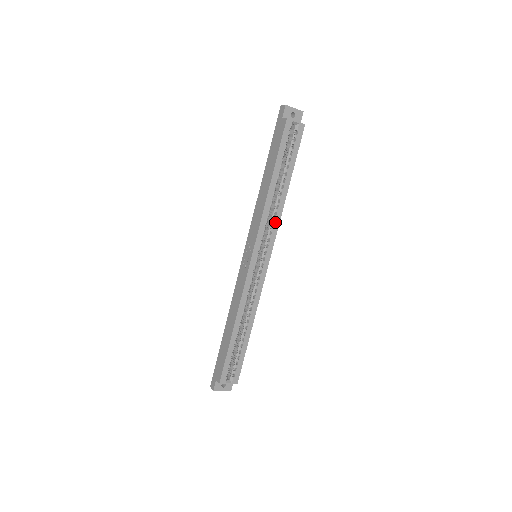
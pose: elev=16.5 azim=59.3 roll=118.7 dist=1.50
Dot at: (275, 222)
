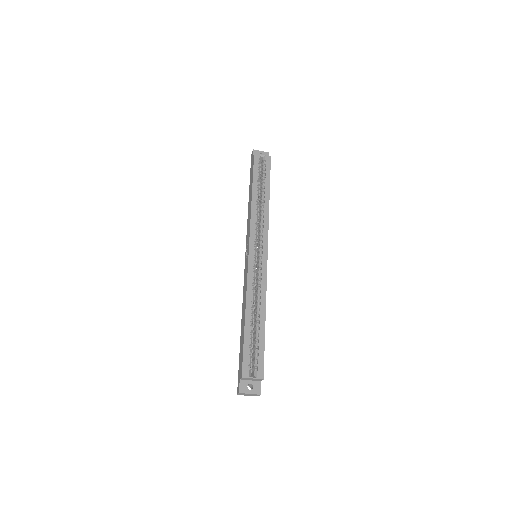
Dot at: (264, 223)
